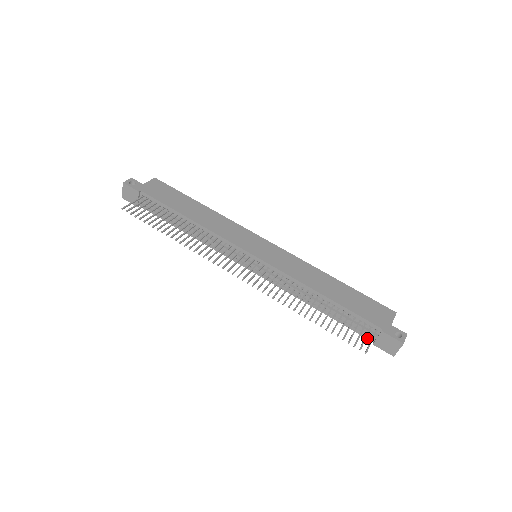
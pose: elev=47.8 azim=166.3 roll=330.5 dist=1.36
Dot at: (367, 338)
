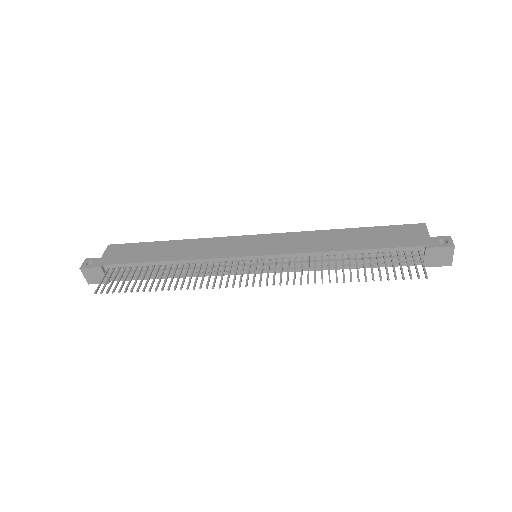
Dot at: (414, 265)
